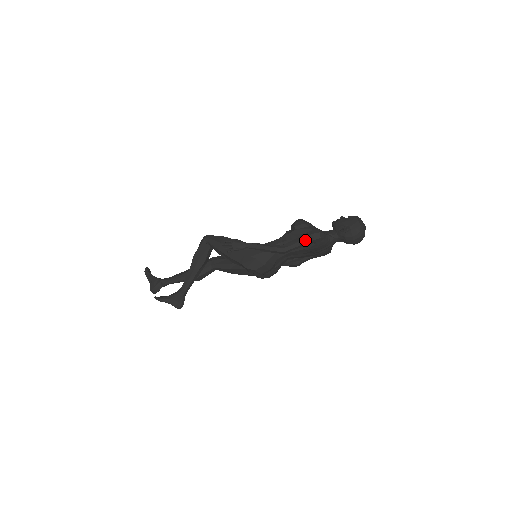
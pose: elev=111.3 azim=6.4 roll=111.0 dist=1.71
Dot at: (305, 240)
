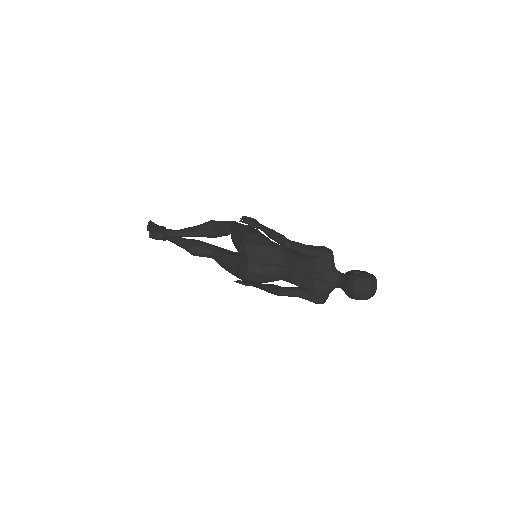
Dot at: (313, 247)
